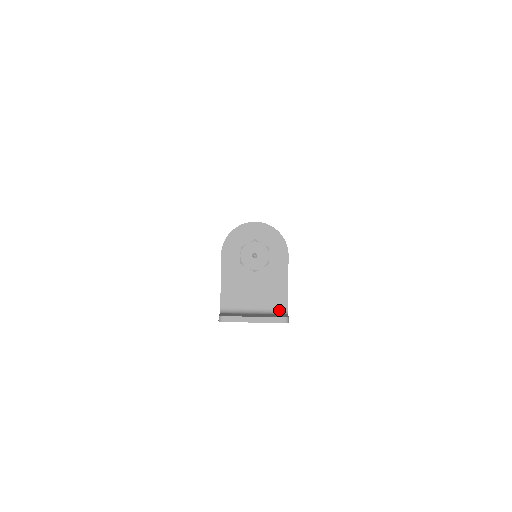
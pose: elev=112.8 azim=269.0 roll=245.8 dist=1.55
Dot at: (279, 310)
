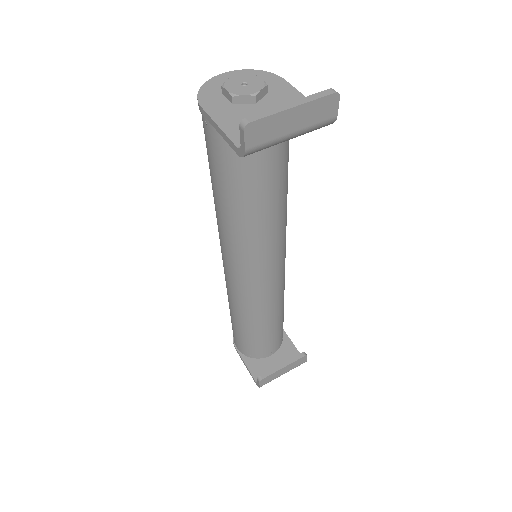
Dot at: occluded
